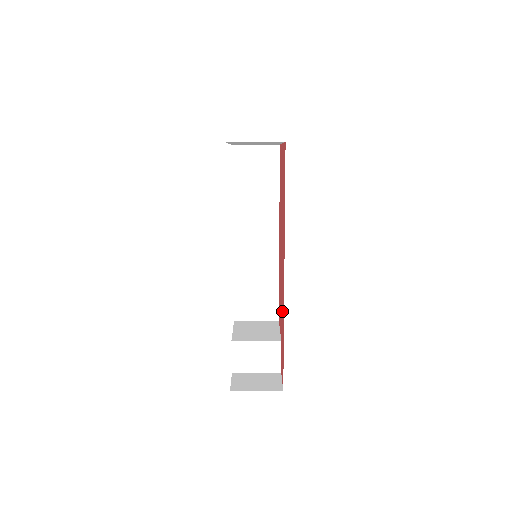
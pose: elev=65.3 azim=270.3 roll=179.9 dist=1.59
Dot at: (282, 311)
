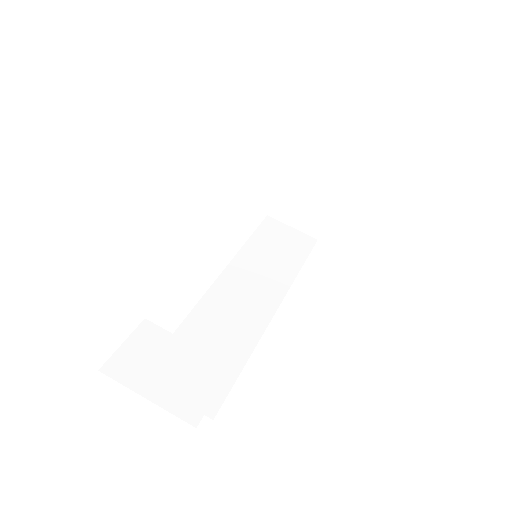
Dot at: occluded
